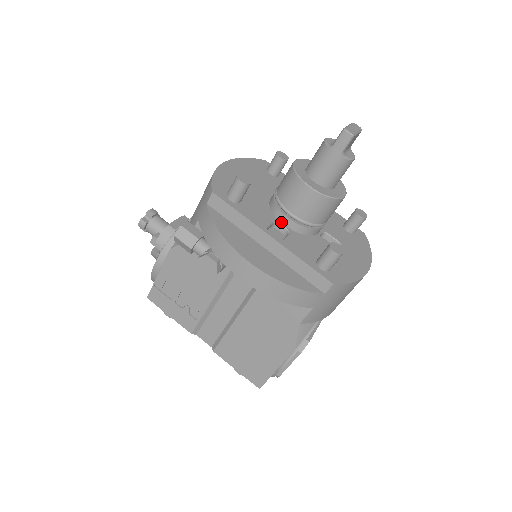
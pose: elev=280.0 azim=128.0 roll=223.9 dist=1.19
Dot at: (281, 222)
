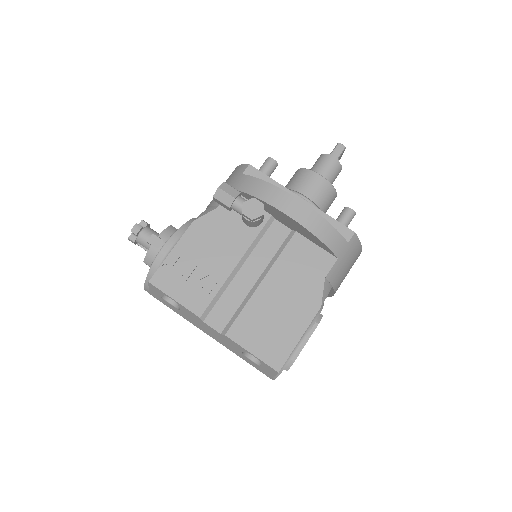
Dot at: occluded
